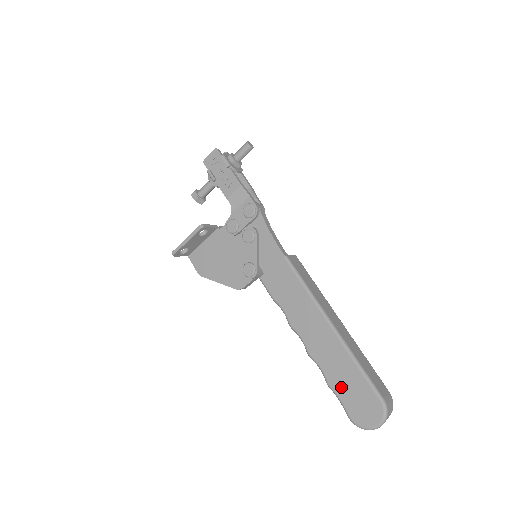
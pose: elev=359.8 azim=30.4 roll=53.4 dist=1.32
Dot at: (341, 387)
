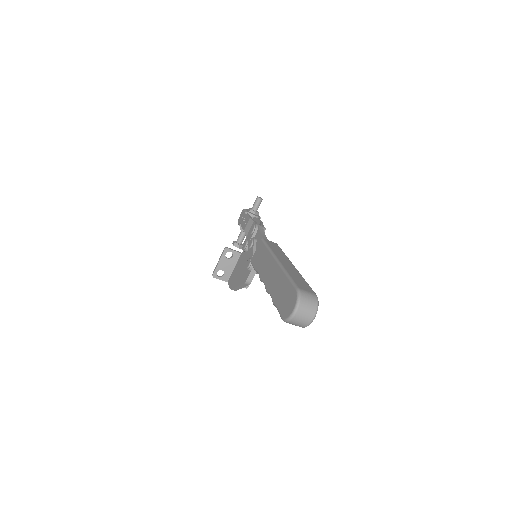
Dot at: (278, 298)
